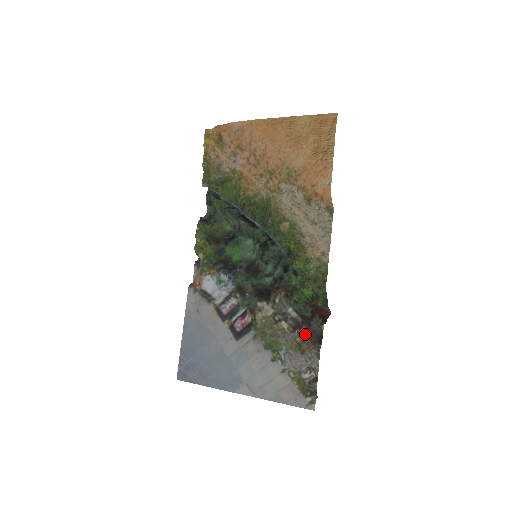
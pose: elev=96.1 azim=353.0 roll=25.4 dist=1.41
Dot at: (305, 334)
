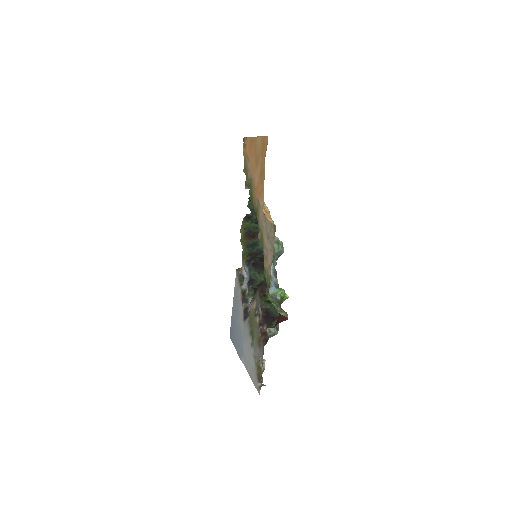
Dot at: (265, 331)
